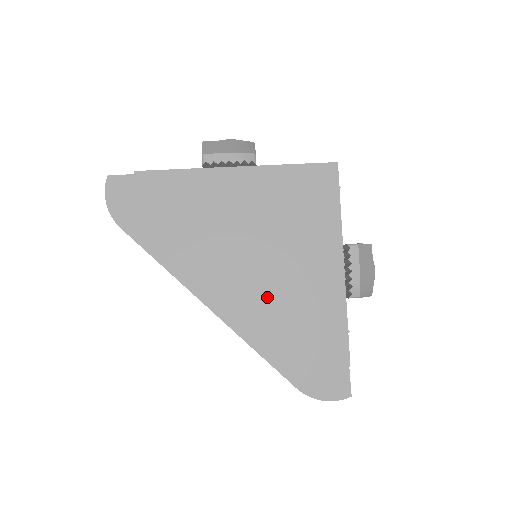
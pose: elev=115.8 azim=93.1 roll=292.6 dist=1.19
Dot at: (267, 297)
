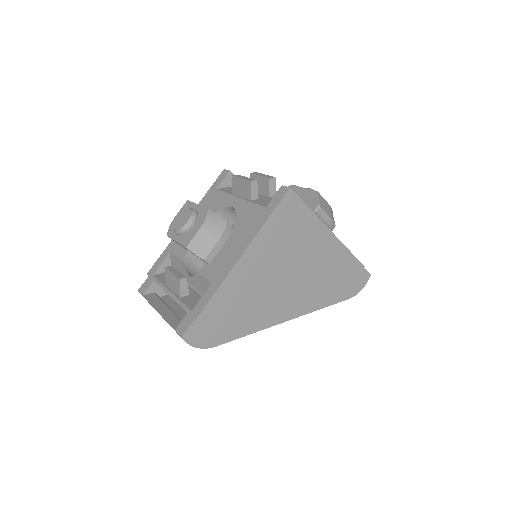
Dot at: (311, 286)
